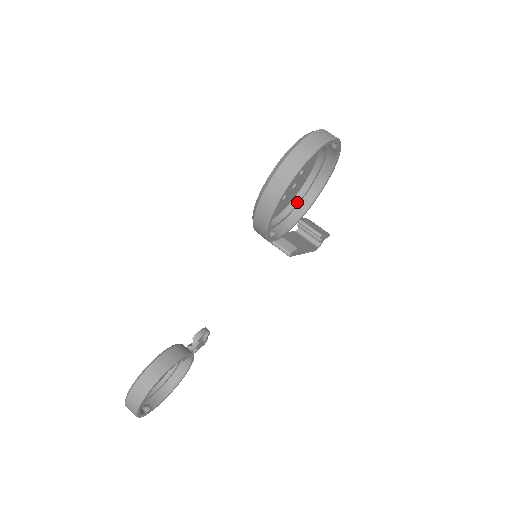
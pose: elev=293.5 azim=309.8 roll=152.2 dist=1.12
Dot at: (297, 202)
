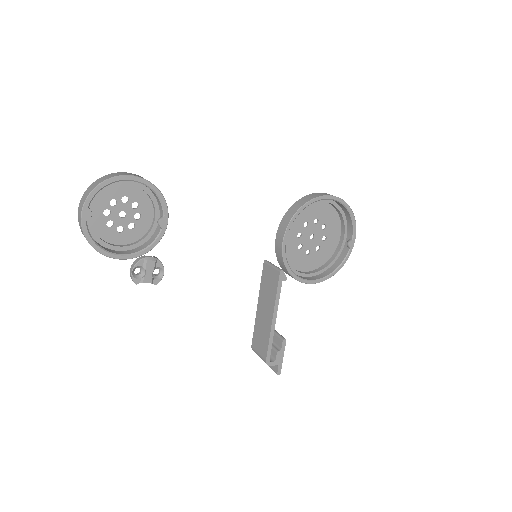
Dot at: (299, 272)
